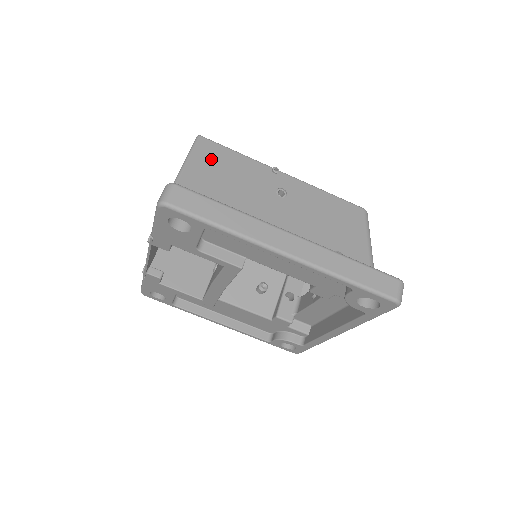
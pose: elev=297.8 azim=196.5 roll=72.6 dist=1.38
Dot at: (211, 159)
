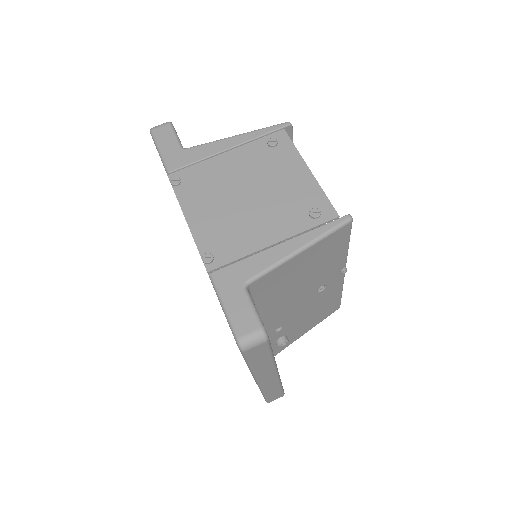
Dot at: (327, 249)
